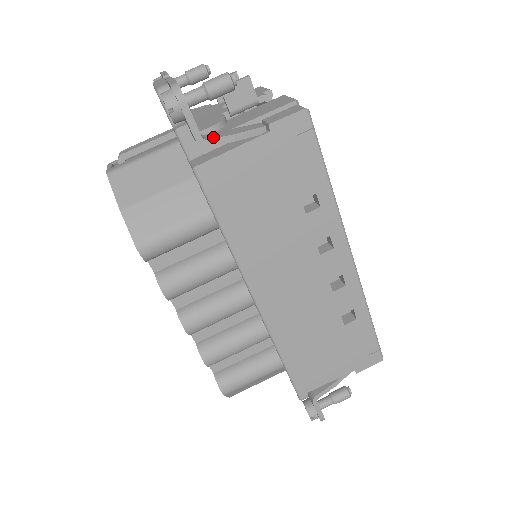
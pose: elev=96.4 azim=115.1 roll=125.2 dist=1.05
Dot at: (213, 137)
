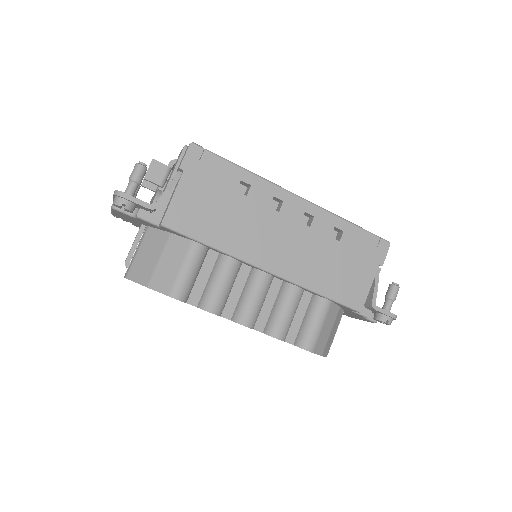
Dot at: (157, 200)
